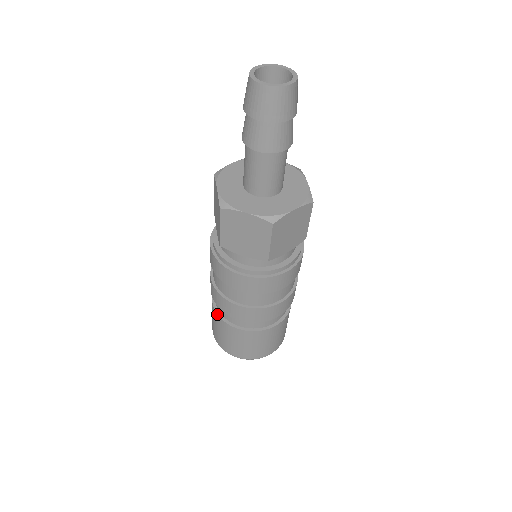
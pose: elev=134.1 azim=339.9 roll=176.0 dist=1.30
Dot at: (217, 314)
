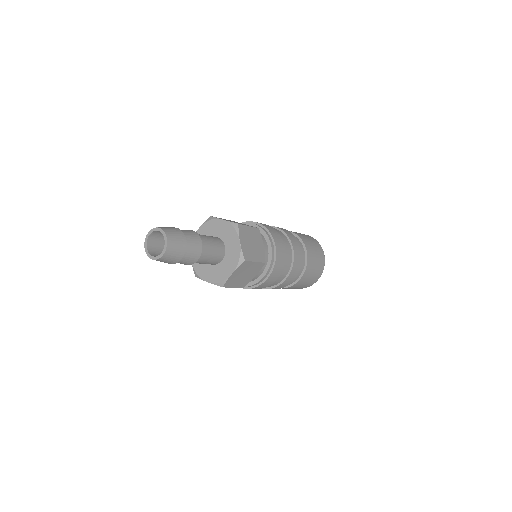
Dot at: (284, 288)
